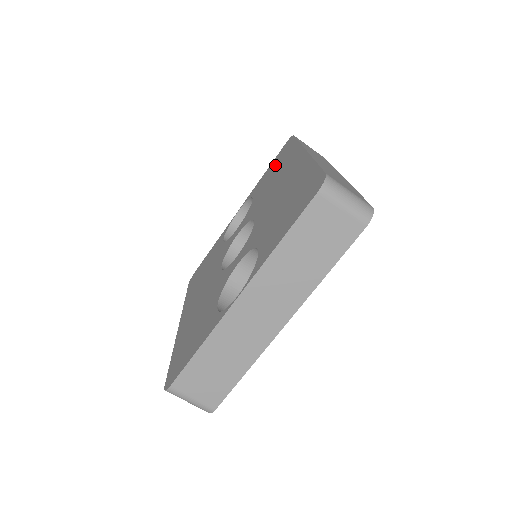
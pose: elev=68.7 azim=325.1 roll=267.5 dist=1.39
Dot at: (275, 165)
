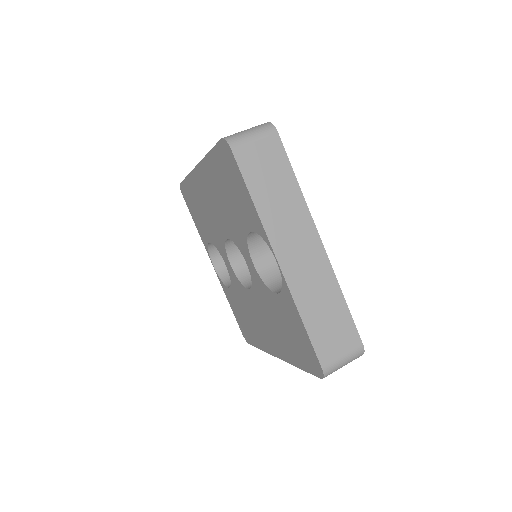
Dot at: (194, 209)
